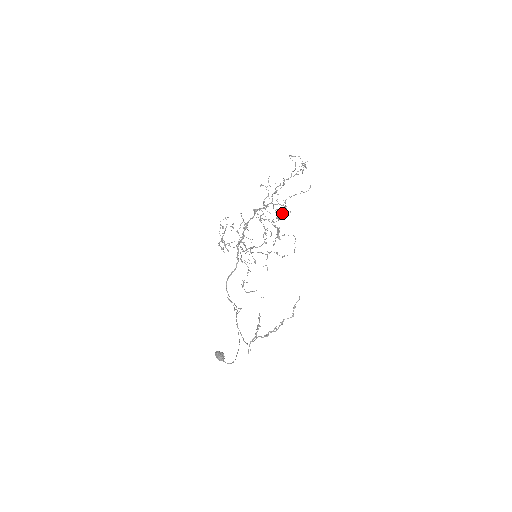
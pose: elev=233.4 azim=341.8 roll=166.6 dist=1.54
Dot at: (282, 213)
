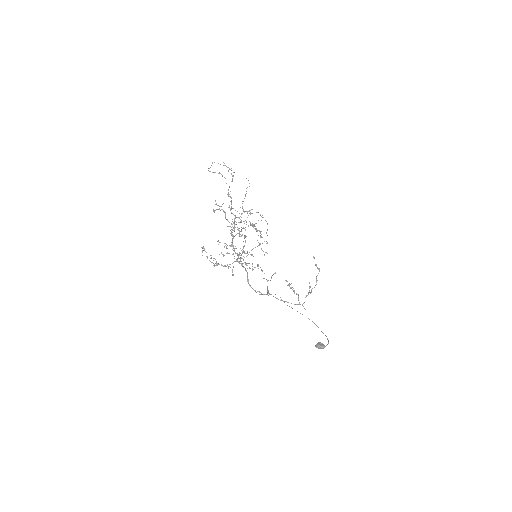
Dot at: occluded
